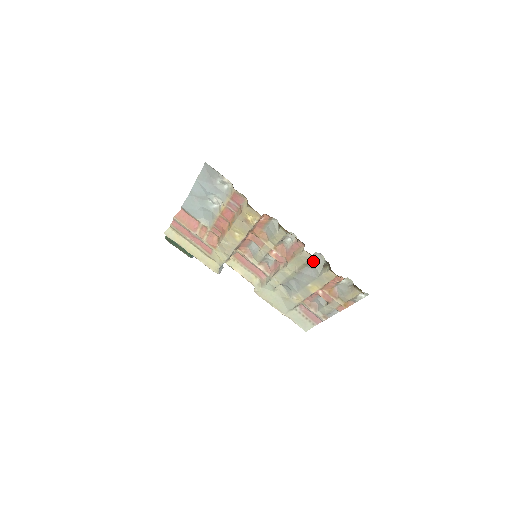
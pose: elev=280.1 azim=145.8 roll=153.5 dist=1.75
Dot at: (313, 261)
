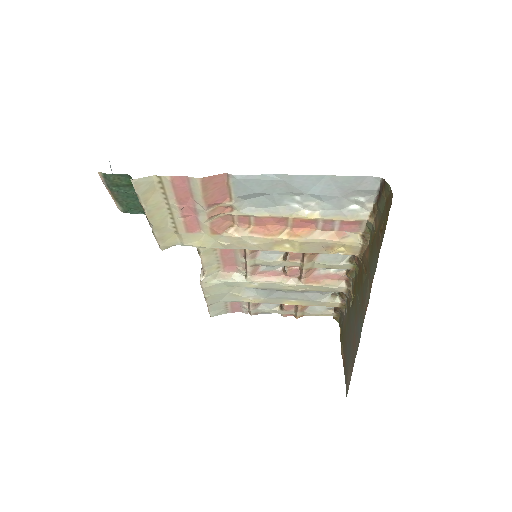
Dot at: occluded
